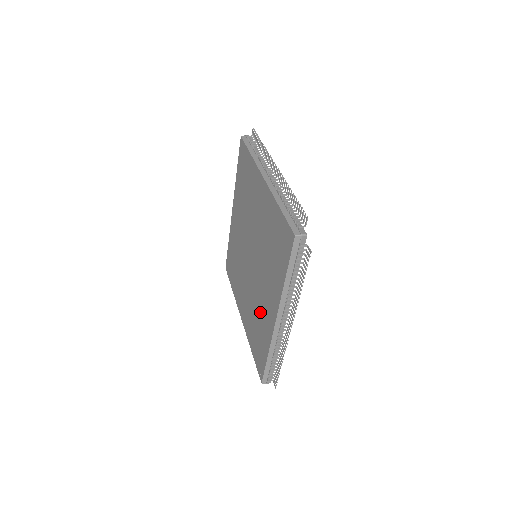
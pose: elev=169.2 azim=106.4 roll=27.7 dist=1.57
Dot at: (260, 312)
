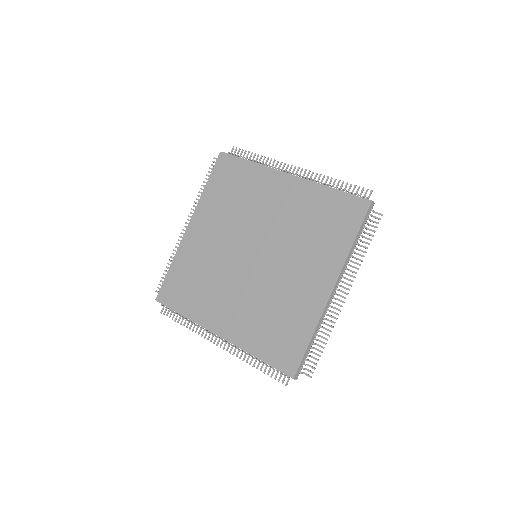
Dot at: (287, 301)
